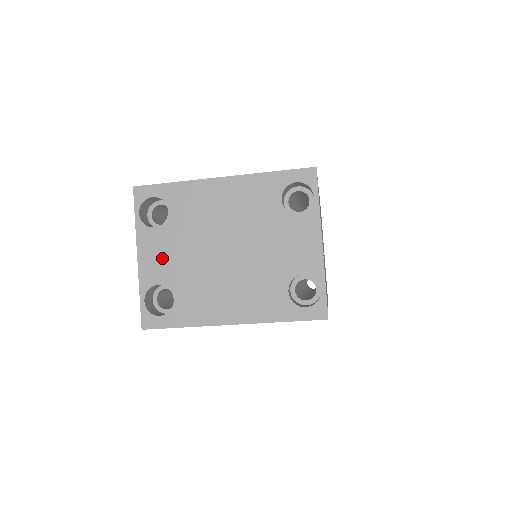
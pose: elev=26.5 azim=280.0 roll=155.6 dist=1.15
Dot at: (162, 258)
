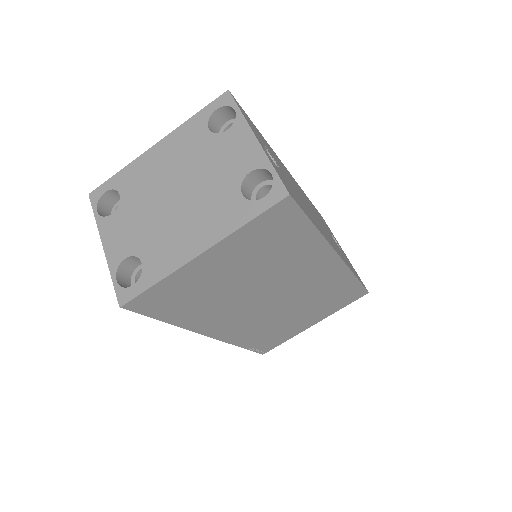
Dot at: (123, 234)
